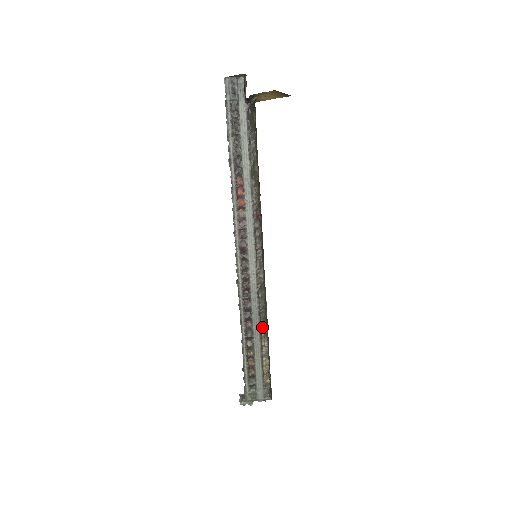
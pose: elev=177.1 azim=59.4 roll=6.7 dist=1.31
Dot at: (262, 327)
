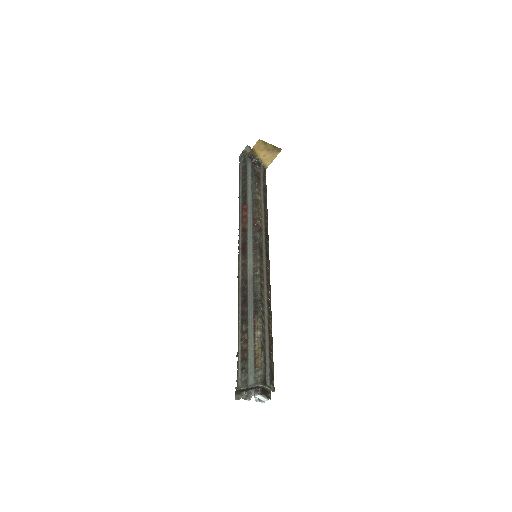
Dot at: (256, 310)
